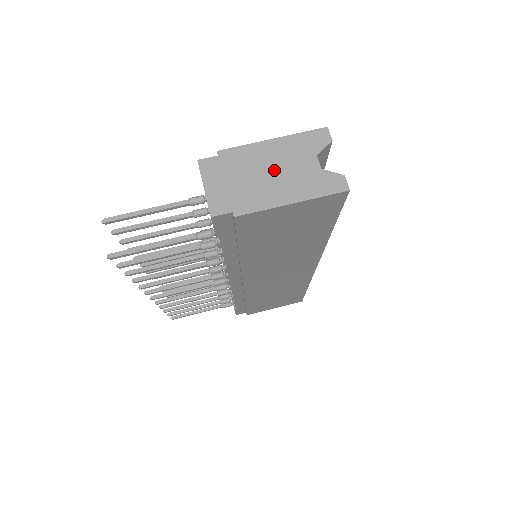
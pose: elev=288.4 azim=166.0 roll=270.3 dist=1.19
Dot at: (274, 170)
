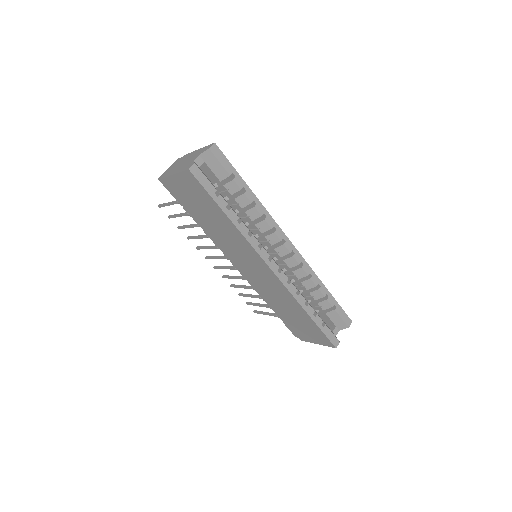
Dot at: (185, 161)
